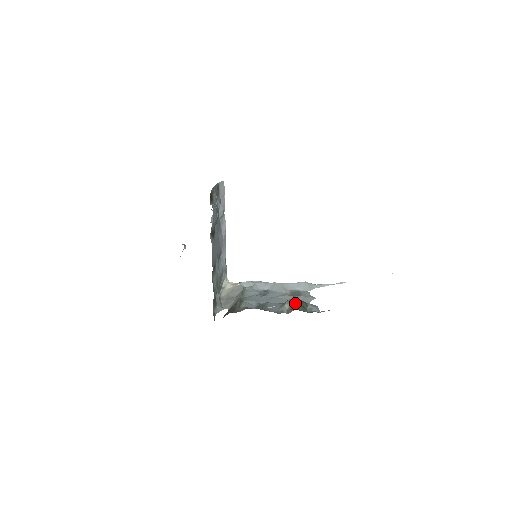
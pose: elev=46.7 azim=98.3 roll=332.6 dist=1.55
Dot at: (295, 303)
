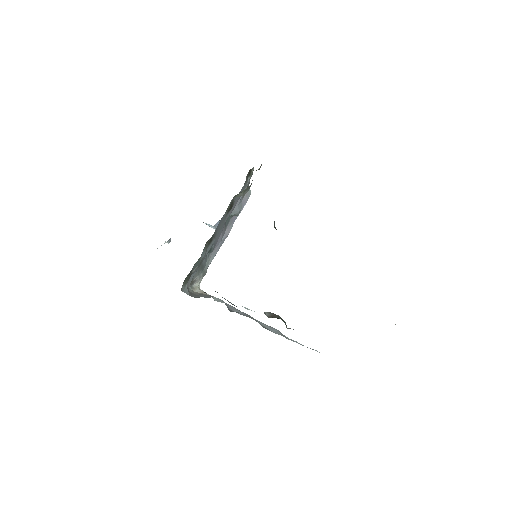
Dot at: (277, 316)
